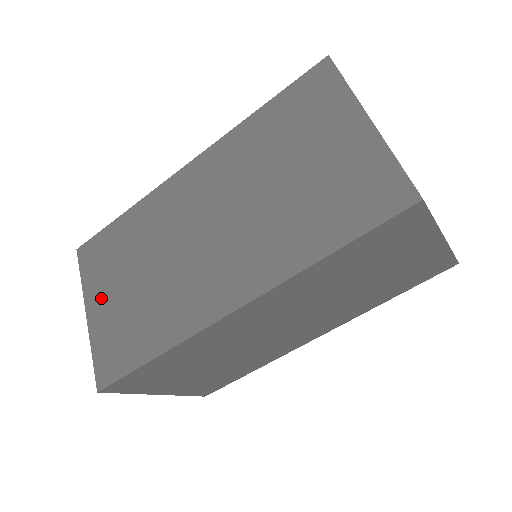
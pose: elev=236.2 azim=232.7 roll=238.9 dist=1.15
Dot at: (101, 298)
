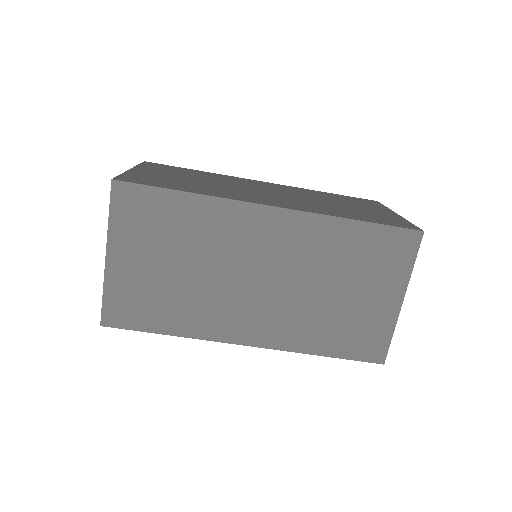
Dot at: (152, 171)
